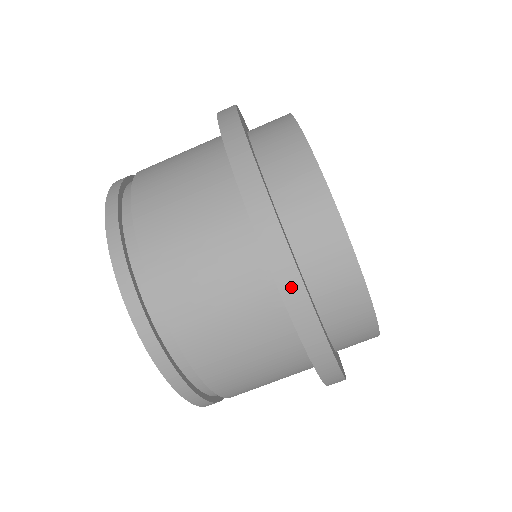
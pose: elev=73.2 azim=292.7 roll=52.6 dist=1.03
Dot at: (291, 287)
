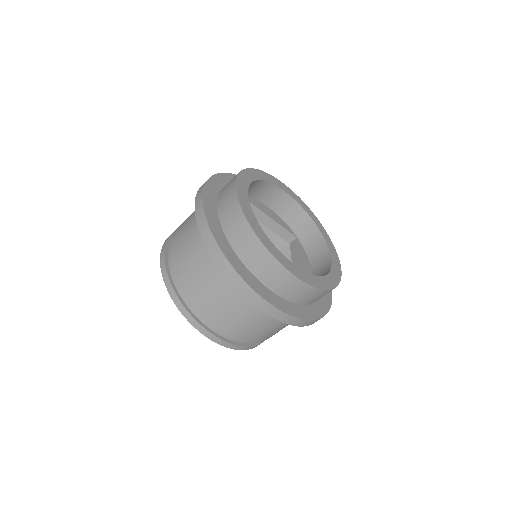
Dot at: (221, 261)
